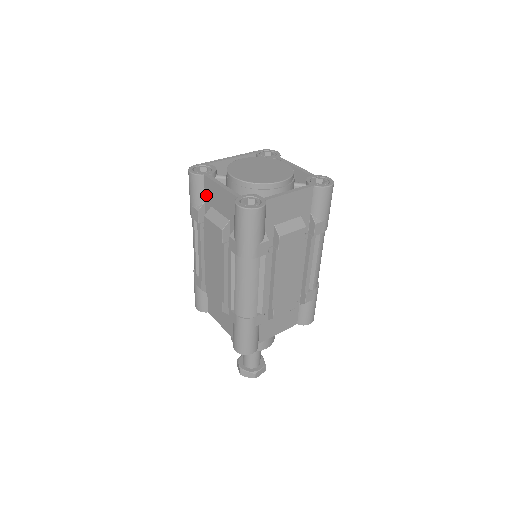
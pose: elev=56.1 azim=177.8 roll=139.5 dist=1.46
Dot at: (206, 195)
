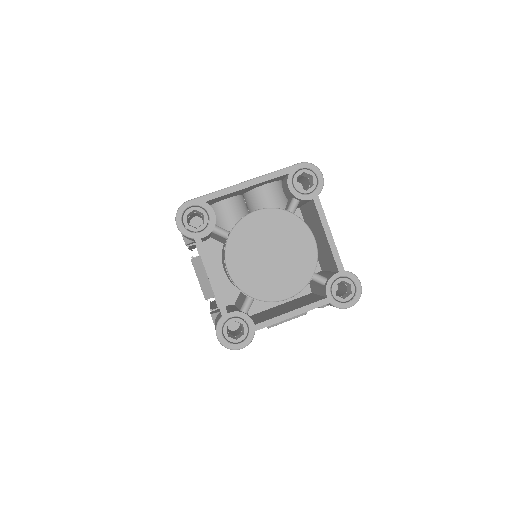
Dot at: occluded
